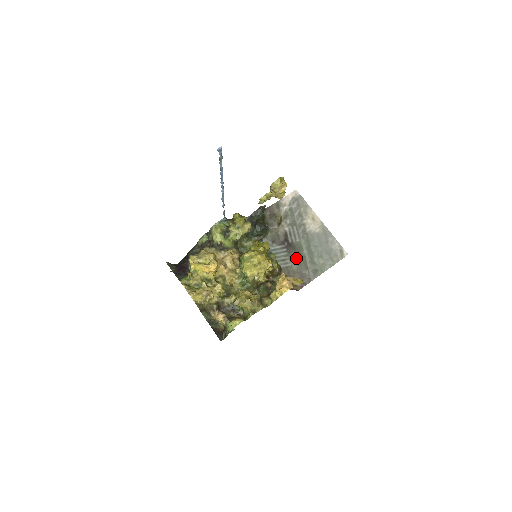
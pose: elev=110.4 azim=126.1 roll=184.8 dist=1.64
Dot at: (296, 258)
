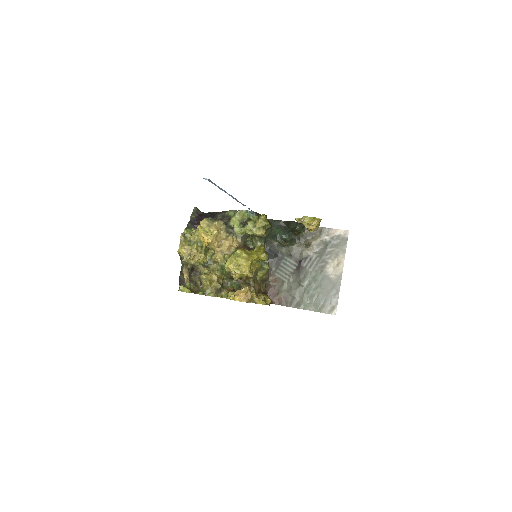
Dot at: (296, 281)
